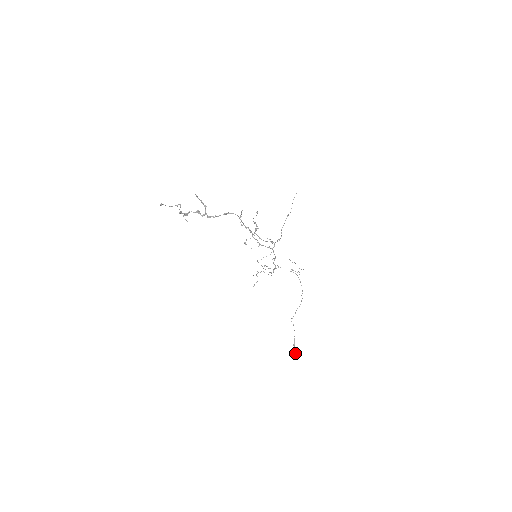
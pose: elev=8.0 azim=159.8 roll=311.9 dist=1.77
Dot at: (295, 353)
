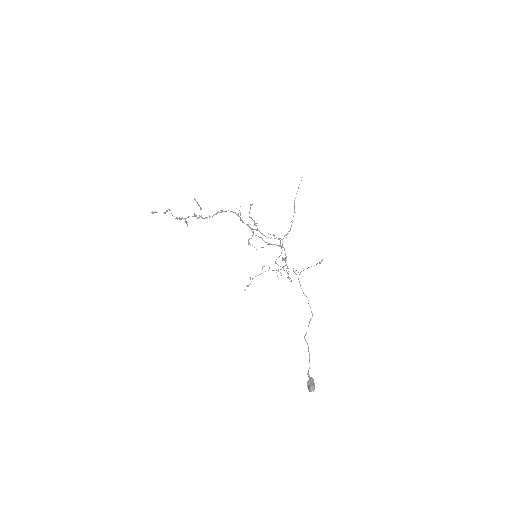
Dot at: (308, 384)
